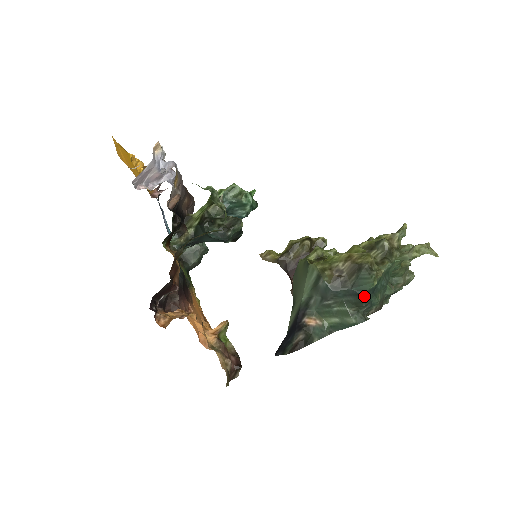
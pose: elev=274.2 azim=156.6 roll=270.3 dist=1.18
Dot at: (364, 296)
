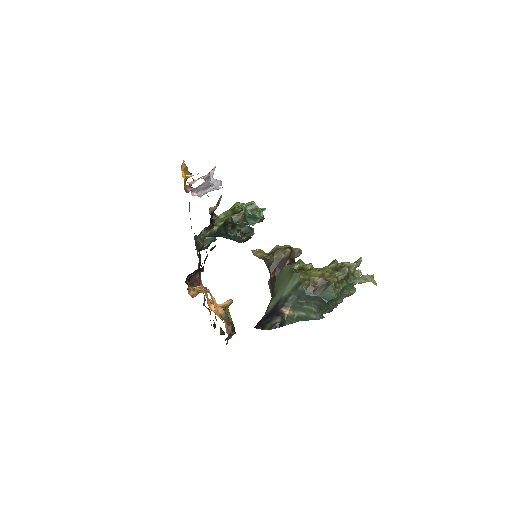
Dot at: (327, 303)
